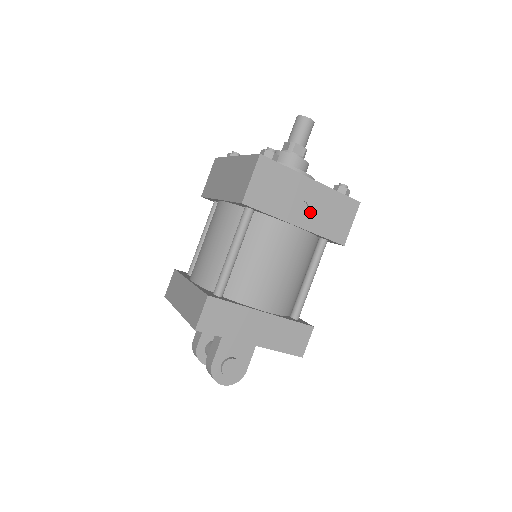
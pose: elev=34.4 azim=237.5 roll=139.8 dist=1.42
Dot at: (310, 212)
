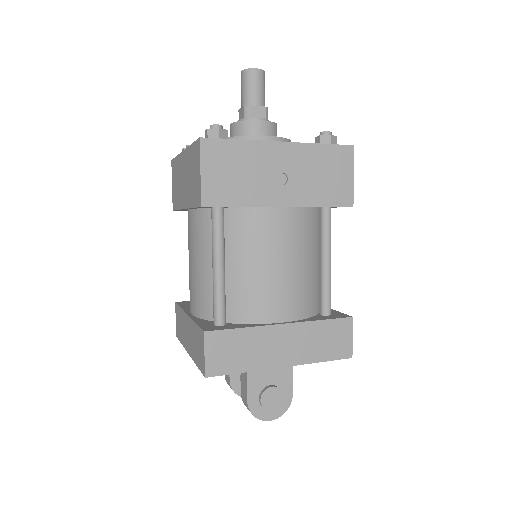
Dot at: (293, 183)
